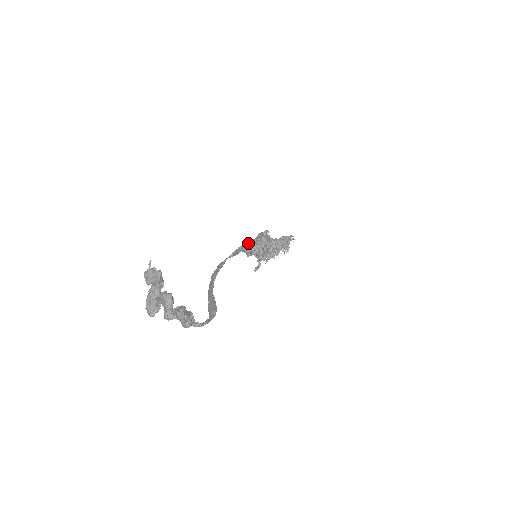
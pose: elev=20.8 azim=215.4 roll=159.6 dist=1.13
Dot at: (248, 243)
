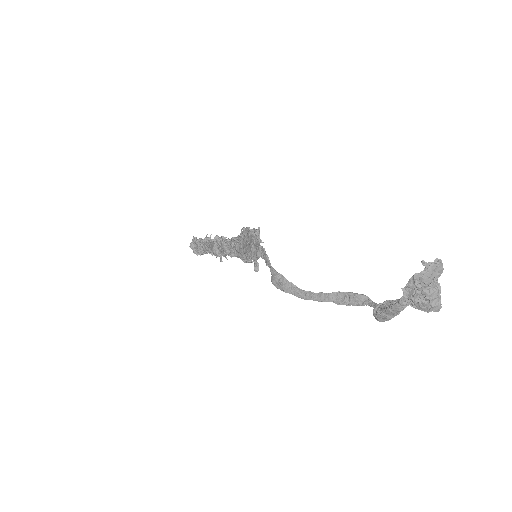
Dot at: (258, 246)
